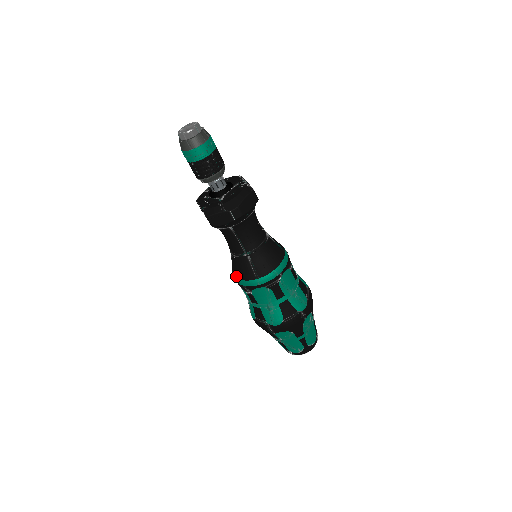
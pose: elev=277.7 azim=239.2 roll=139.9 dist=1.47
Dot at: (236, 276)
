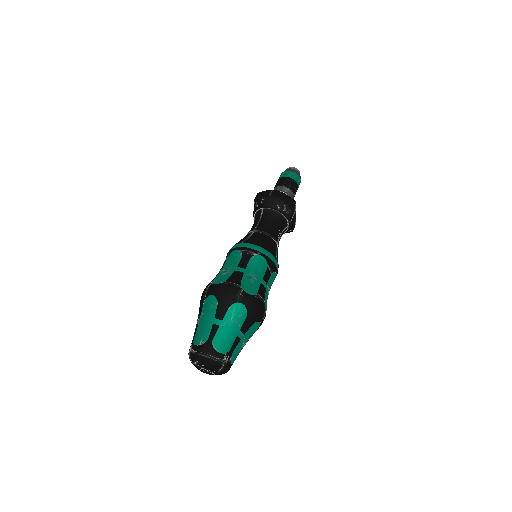
Dot at: occluded
